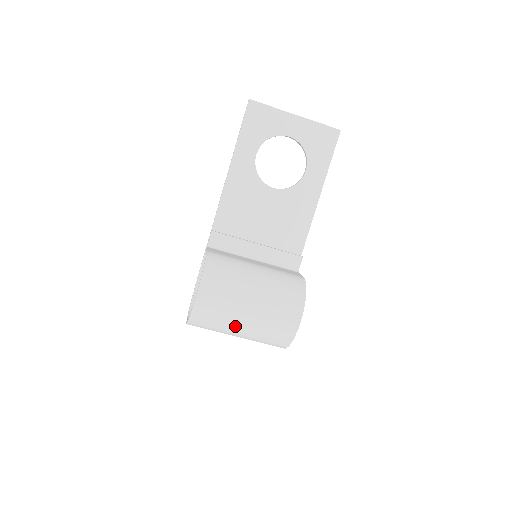
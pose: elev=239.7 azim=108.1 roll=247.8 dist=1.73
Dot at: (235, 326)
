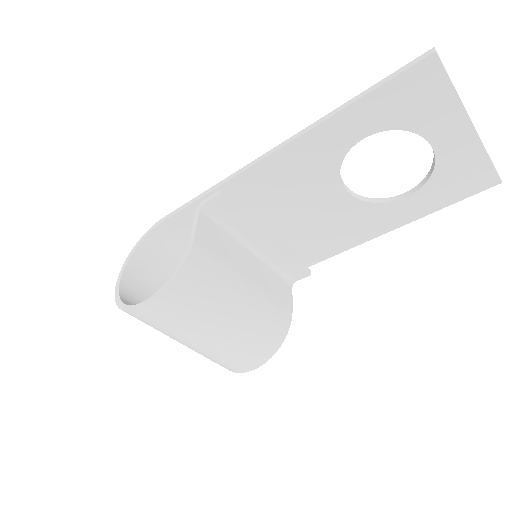
Dot at: occluded
